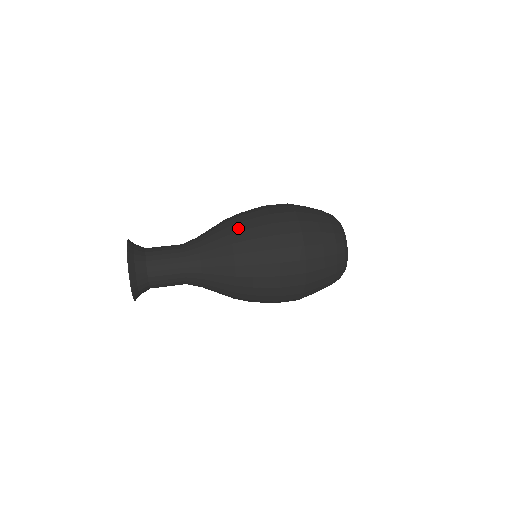
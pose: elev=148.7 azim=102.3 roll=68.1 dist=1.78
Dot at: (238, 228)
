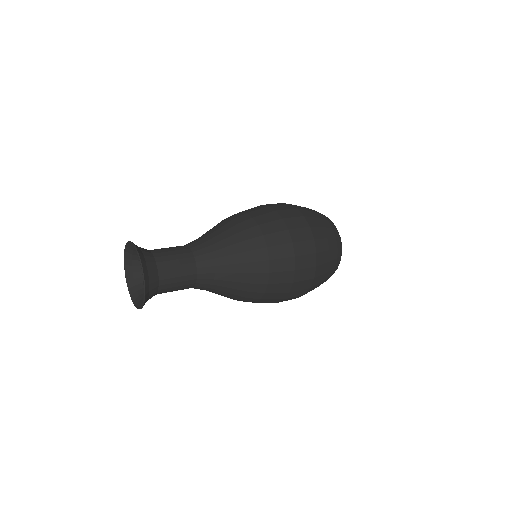
Dot at: (254, 233)
